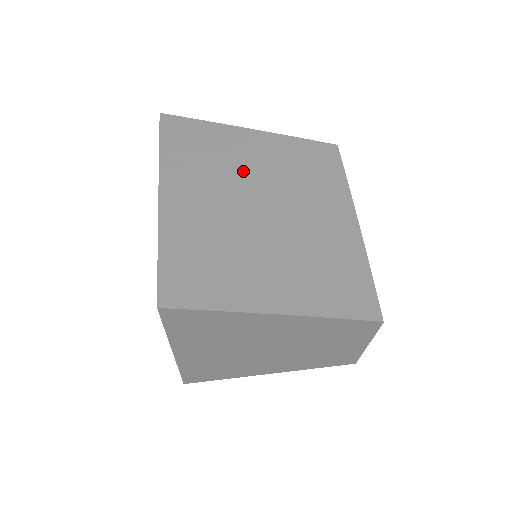
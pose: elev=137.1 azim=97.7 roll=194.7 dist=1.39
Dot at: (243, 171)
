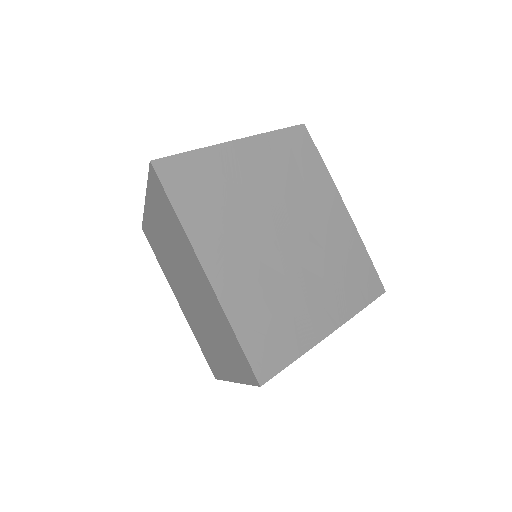
Dot at: (252, 200)
